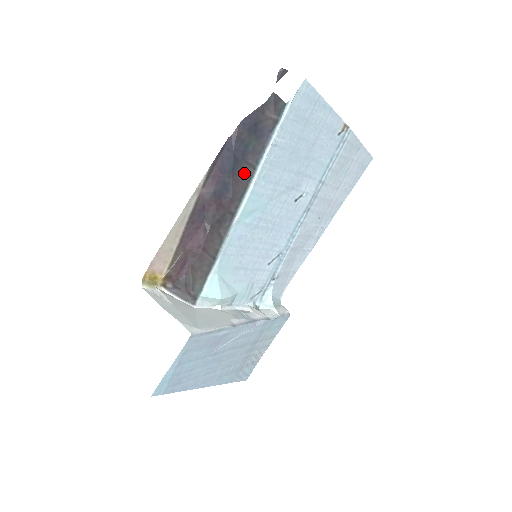
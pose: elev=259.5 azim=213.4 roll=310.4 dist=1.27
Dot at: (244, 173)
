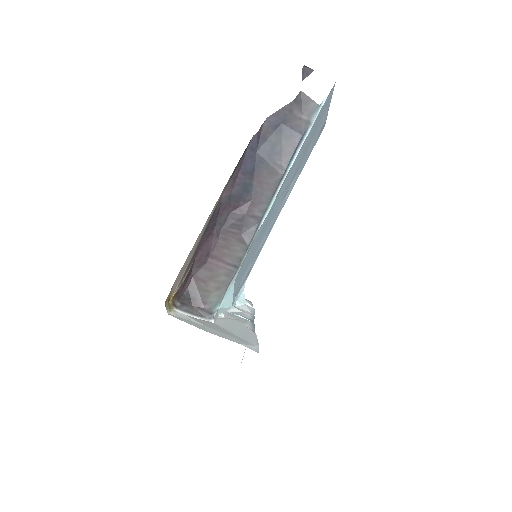
Dot at: (271, 175)
